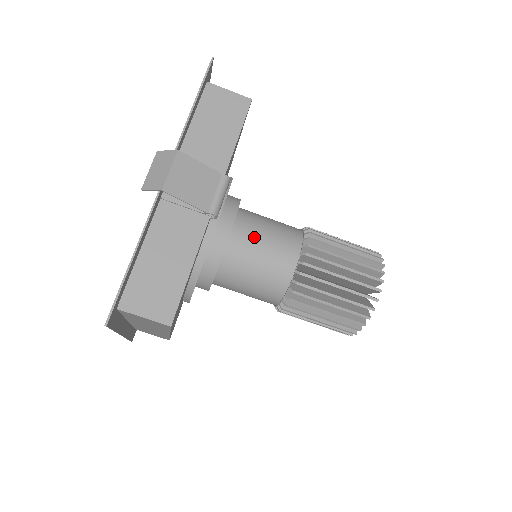
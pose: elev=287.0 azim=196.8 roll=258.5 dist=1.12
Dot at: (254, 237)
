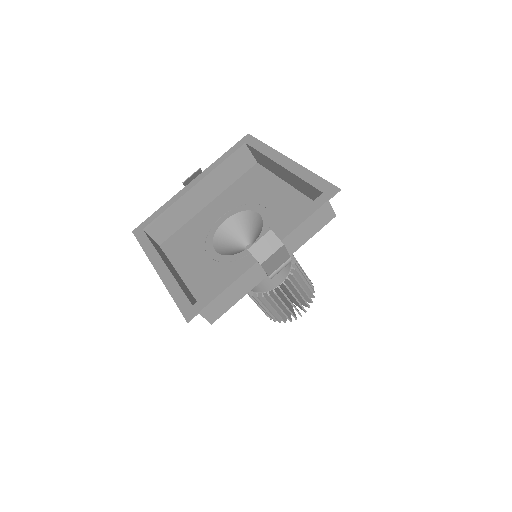
Dot at: occluded
